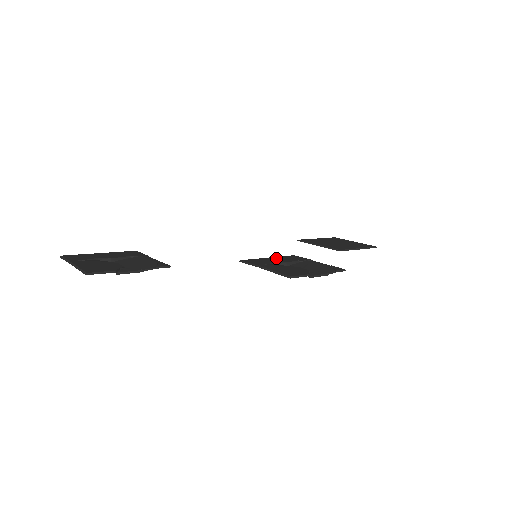
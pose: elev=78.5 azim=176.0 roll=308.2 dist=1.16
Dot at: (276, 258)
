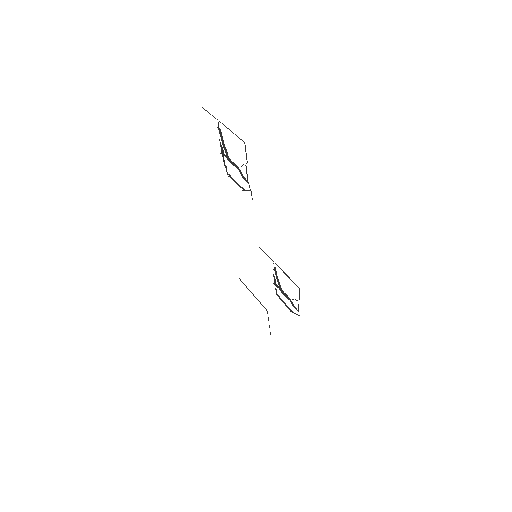
Dot at: occluded
